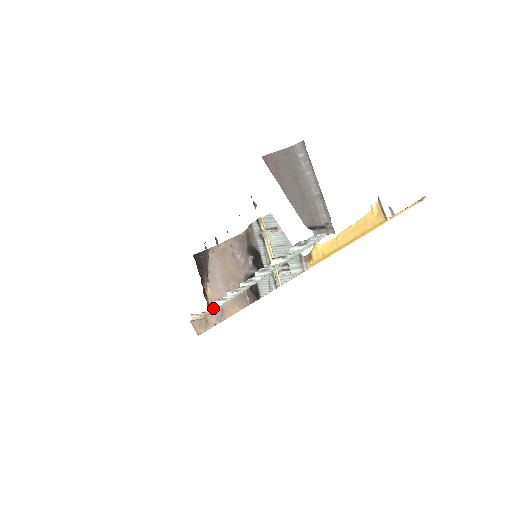
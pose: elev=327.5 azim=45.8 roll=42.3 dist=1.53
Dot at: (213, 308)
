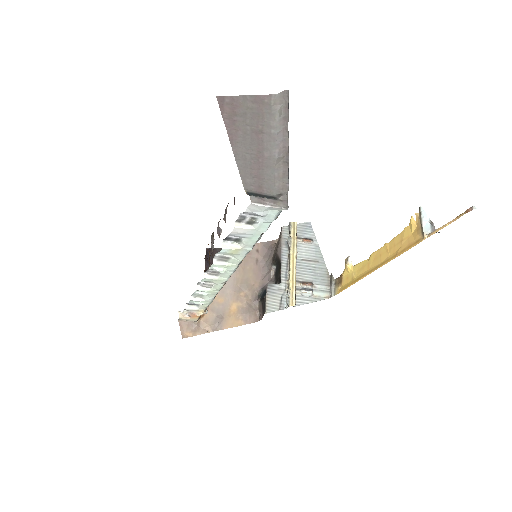
Dot at: (197, 307)
